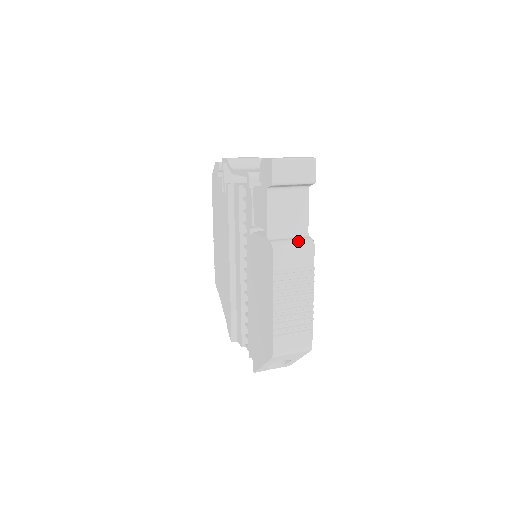
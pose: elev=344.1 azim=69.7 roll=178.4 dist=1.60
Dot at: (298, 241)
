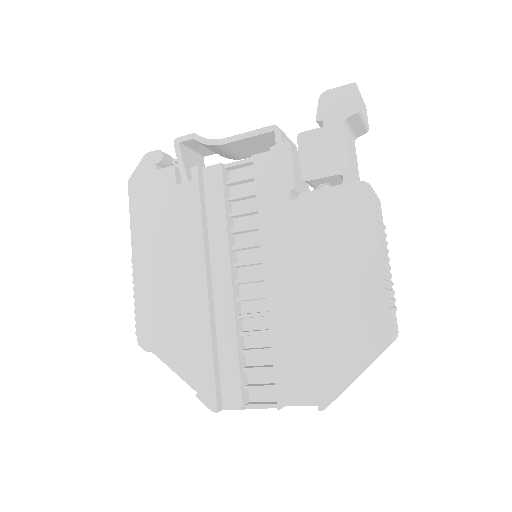
Dot at: occluded
